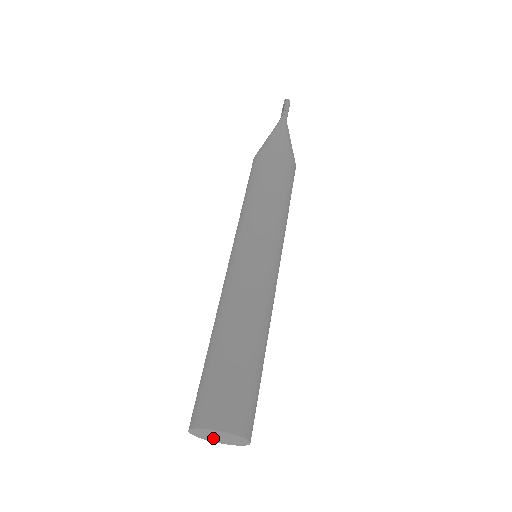
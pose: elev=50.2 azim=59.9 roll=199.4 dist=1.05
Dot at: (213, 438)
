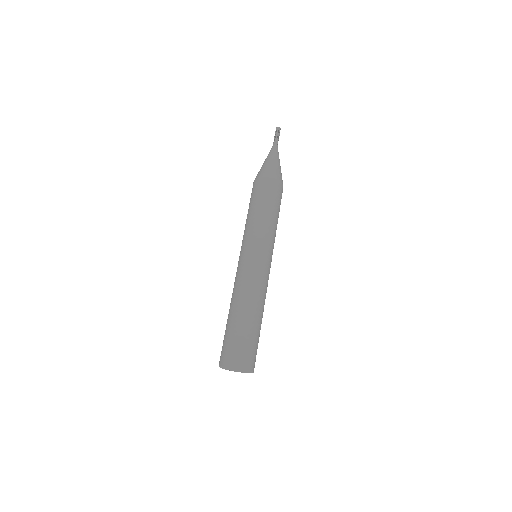
Dot at: (239, 371)
